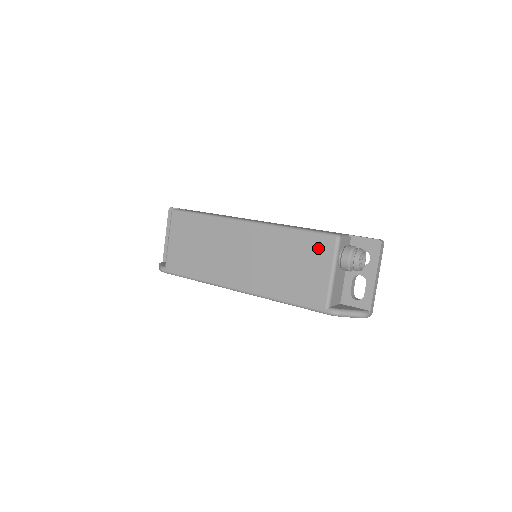
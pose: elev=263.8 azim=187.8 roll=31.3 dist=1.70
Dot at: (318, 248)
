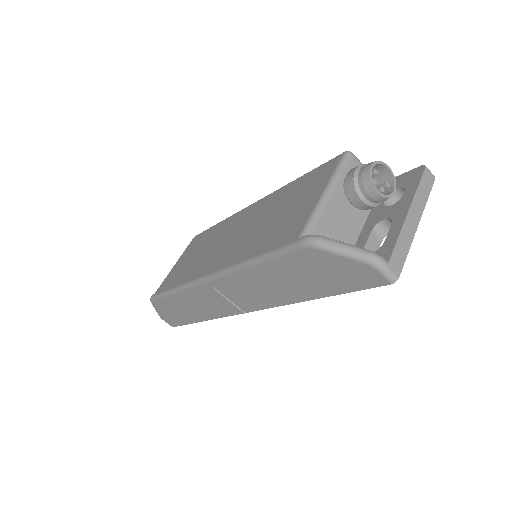
Dot at: (318, 176)
